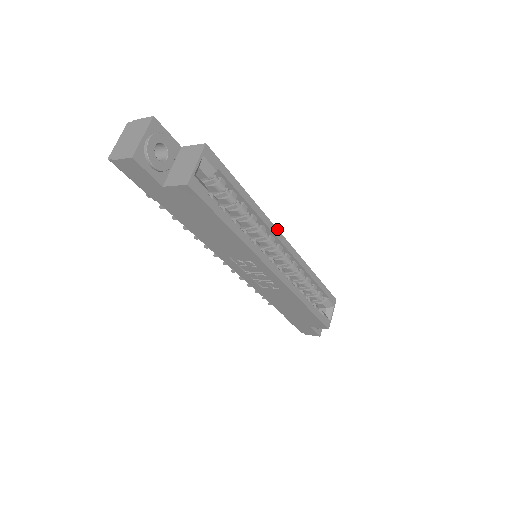
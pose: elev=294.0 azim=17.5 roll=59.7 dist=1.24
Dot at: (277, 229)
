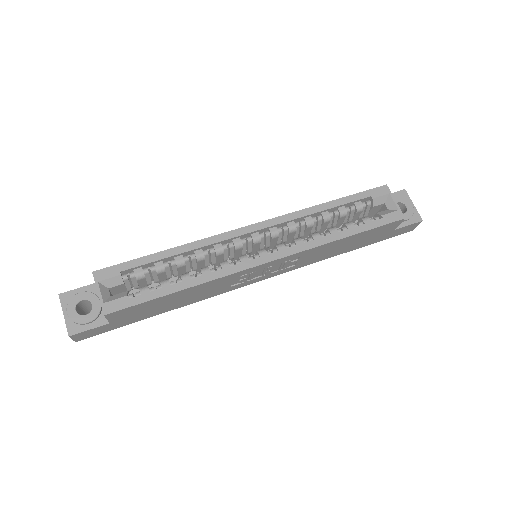
Dot at: (231, 231)
